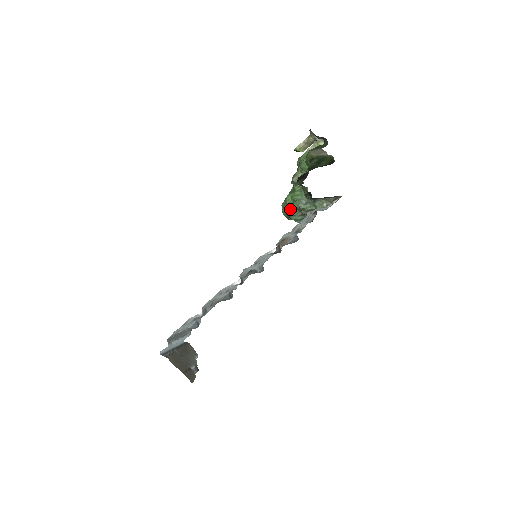
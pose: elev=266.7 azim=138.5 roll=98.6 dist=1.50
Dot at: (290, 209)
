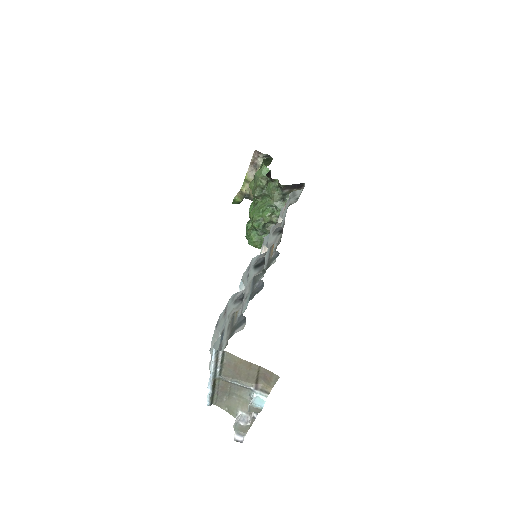
Dot at: (261, 224)
